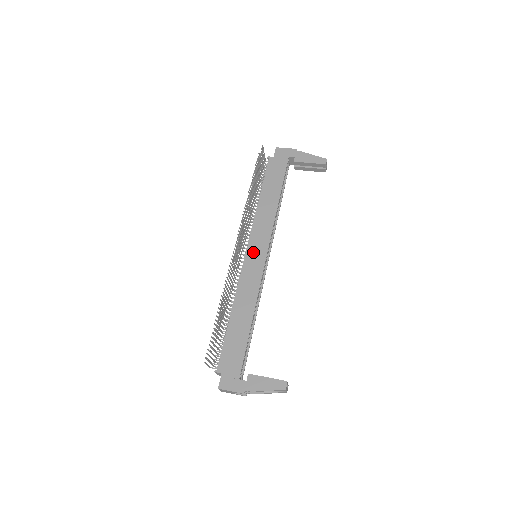
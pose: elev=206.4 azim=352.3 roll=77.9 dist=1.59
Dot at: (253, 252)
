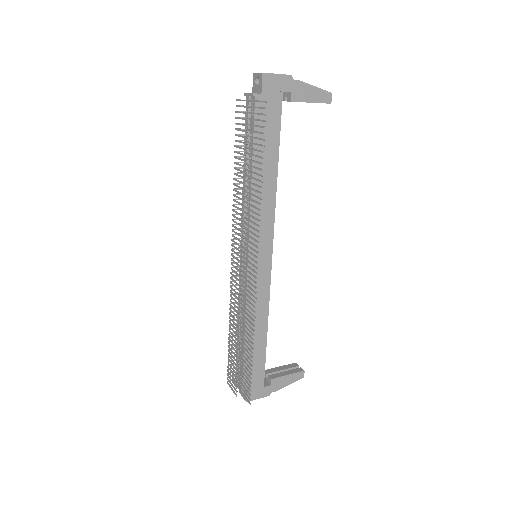
Dot at: occluded
